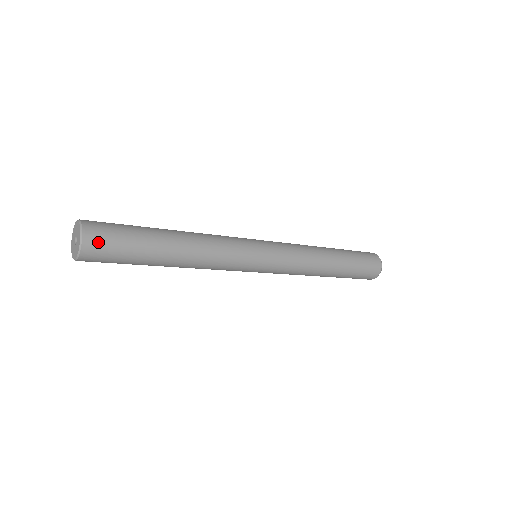
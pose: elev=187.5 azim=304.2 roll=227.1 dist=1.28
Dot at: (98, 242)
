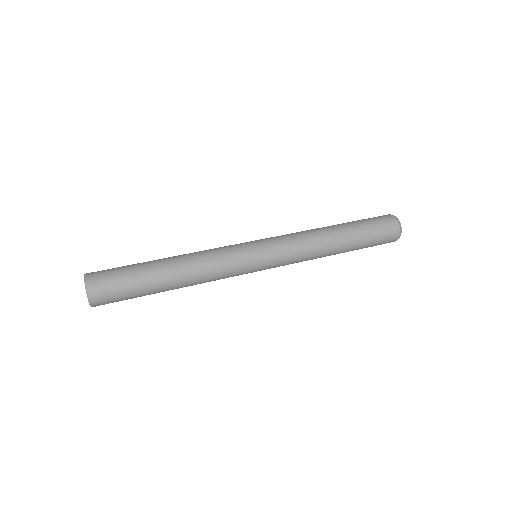
Dot at: (103, 299)
